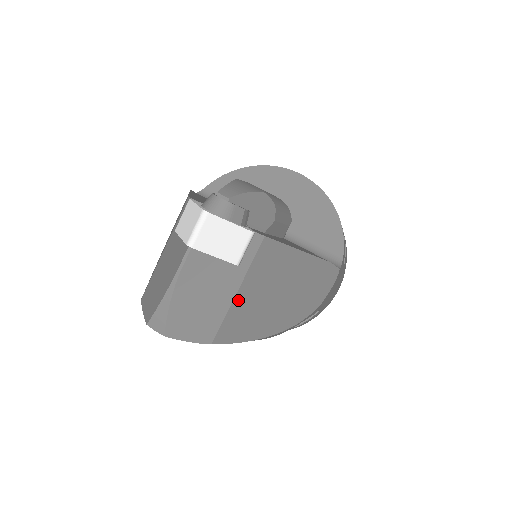
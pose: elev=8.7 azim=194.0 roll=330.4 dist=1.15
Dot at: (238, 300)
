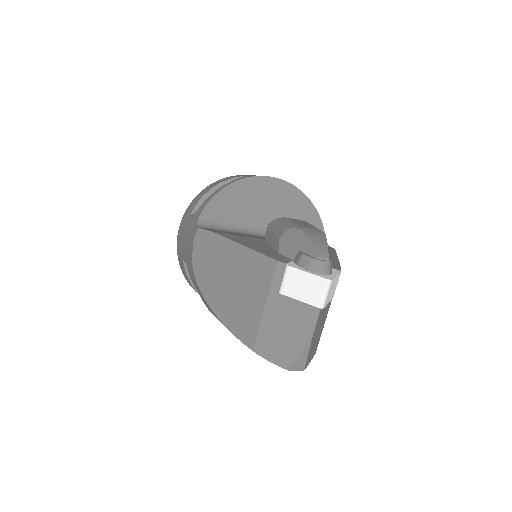
Dot at: (326, 317)
